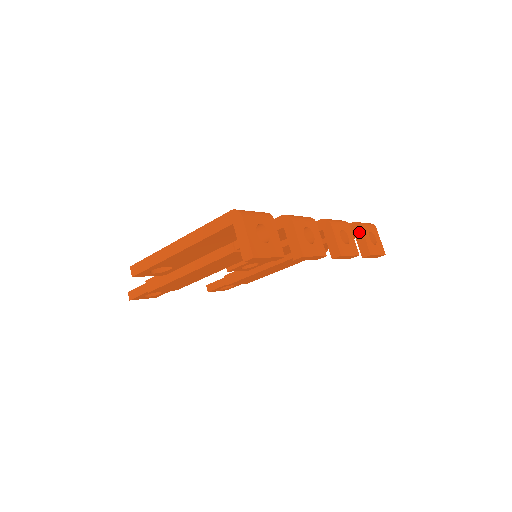
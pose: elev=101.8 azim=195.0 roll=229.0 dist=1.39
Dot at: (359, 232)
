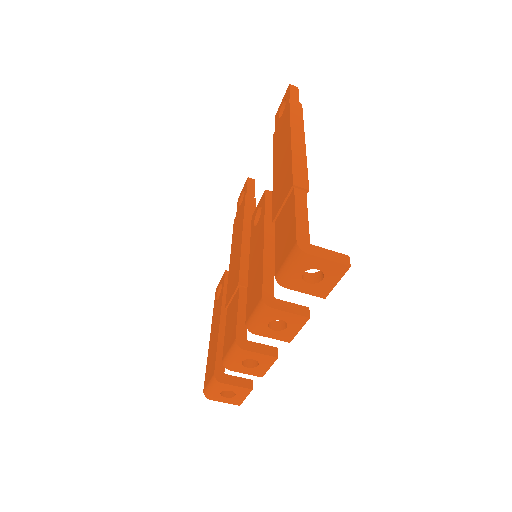
Dot at: (291, 286)
